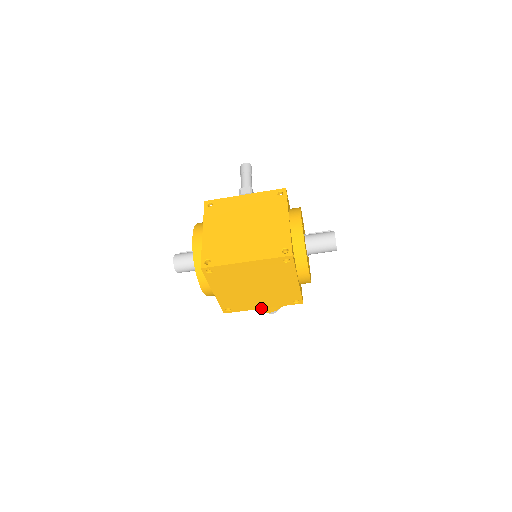
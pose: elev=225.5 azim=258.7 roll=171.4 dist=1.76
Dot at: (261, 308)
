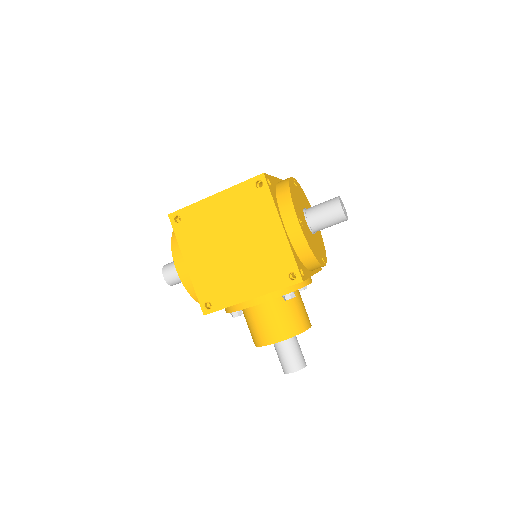
Dot at: (249, 299)
